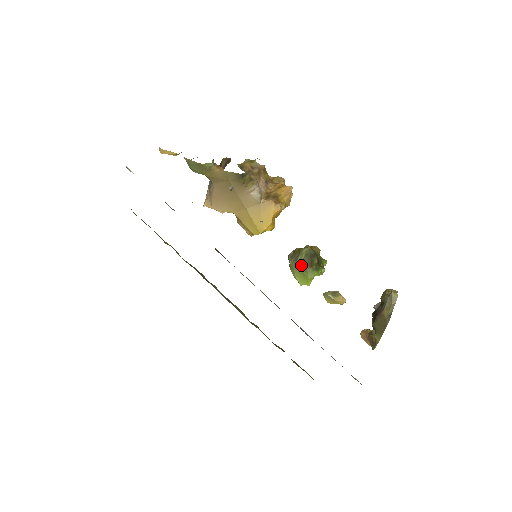
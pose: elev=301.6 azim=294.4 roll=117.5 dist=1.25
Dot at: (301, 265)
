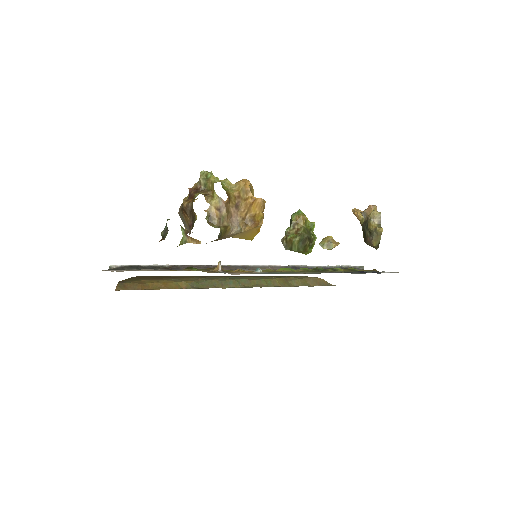
Dot at: (297, 251)
